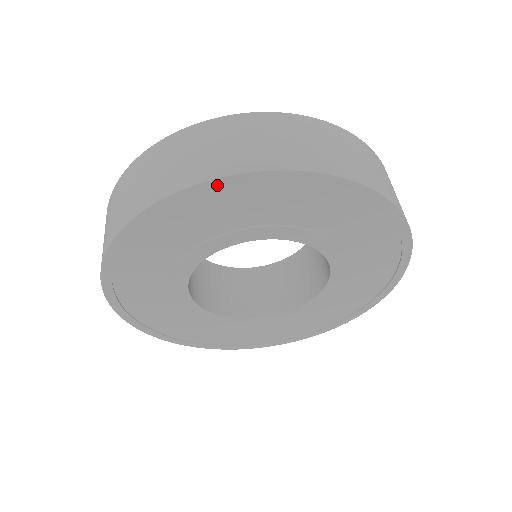
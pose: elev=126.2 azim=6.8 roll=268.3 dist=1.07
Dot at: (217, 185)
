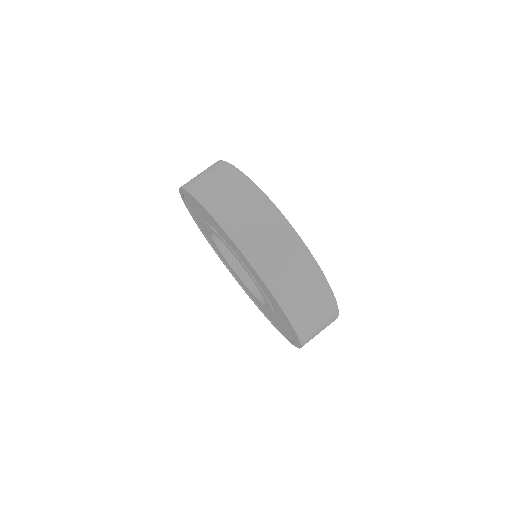
Dot at: (271, 294)
